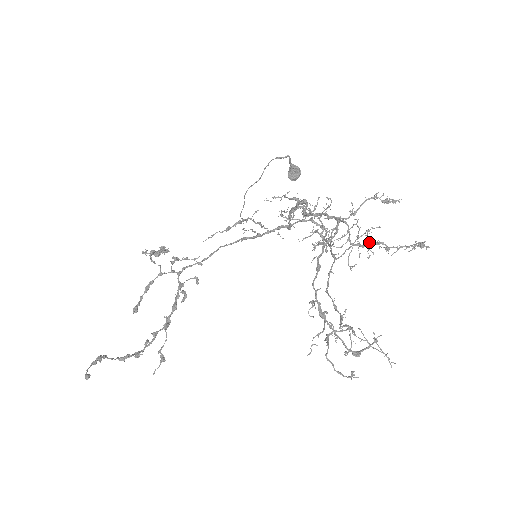
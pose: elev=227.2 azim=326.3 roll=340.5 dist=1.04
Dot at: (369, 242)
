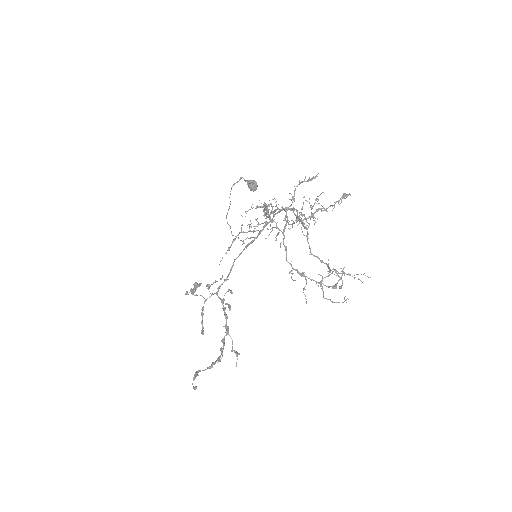
Dot at: occluded
